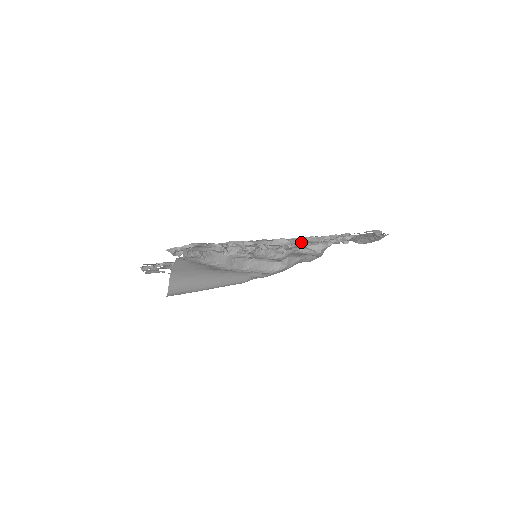
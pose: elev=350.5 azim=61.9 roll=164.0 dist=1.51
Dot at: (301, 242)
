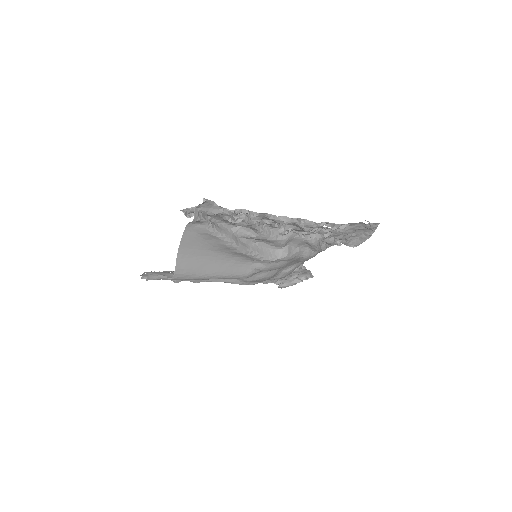
Dot at: (300, 223)
